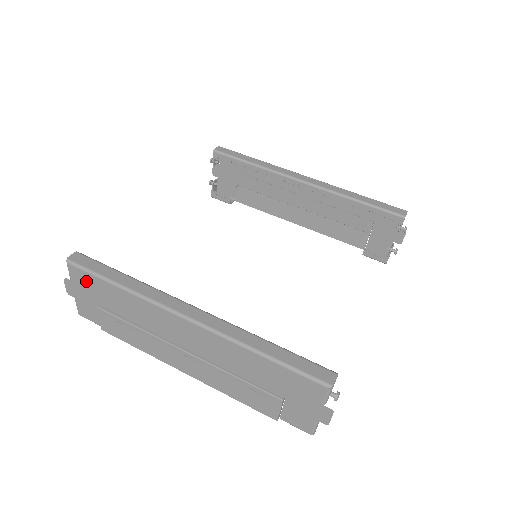
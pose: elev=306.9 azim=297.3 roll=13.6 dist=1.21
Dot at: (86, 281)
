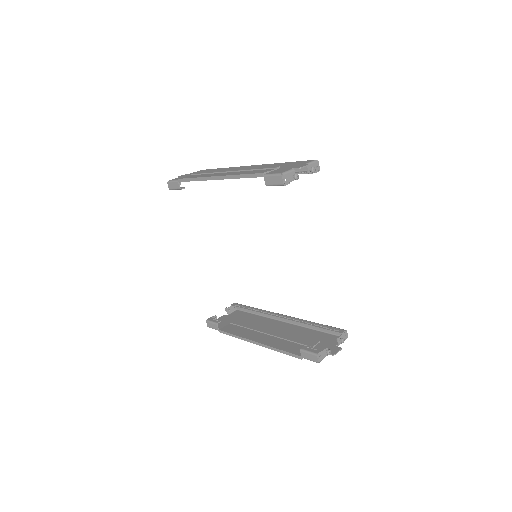
Dot at: occluded
